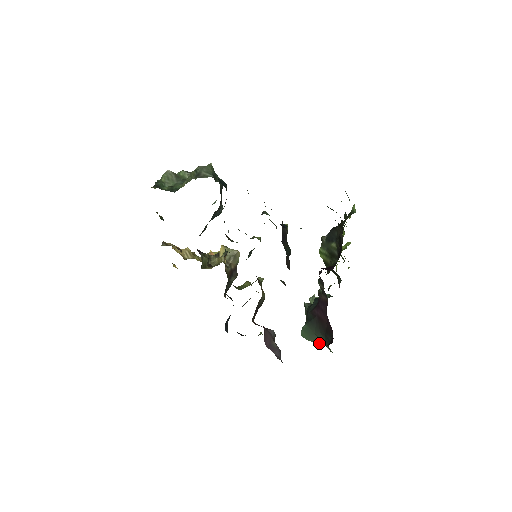
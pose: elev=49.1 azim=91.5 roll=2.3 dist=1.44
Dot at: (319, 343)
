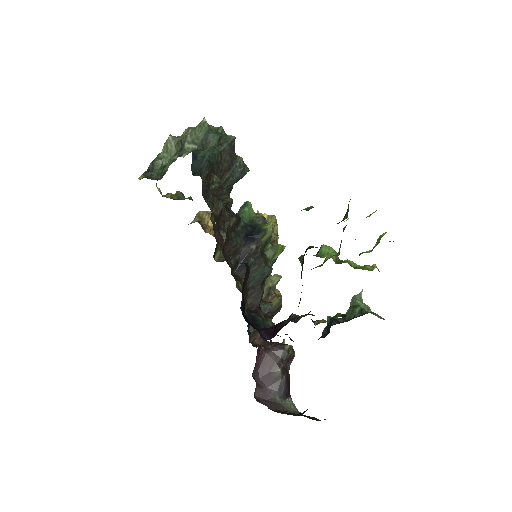
Dot at: occluded
